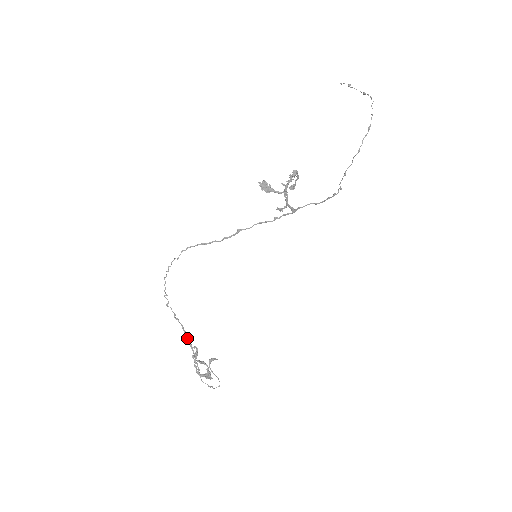
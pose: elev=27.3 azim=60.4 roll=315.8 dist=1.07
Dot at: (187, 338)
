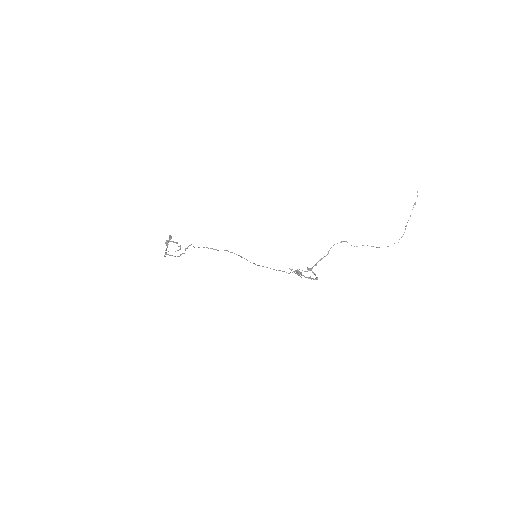
Dot at: occluded
